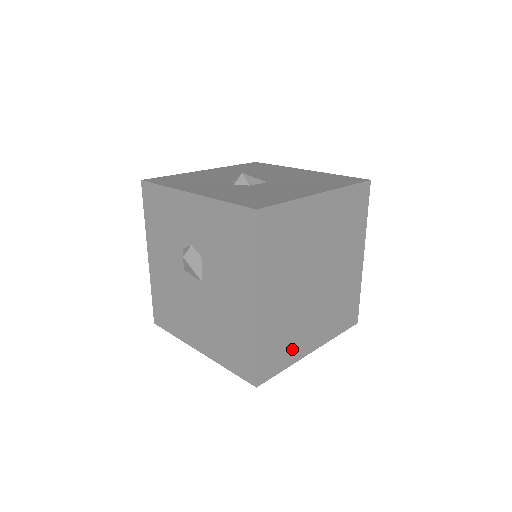
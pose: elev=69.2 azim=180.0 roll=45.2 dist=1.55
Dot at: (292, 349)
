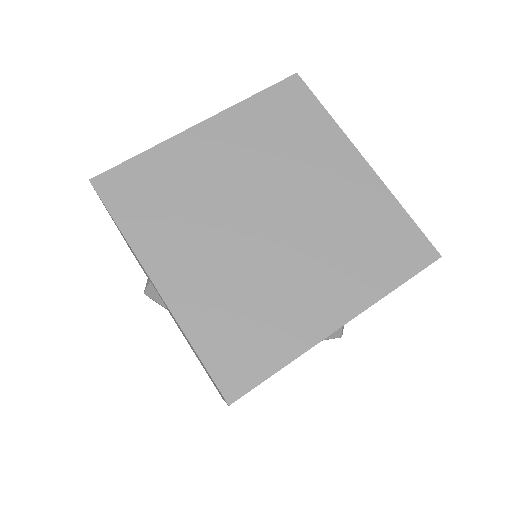
Dot at: (281, 332)
